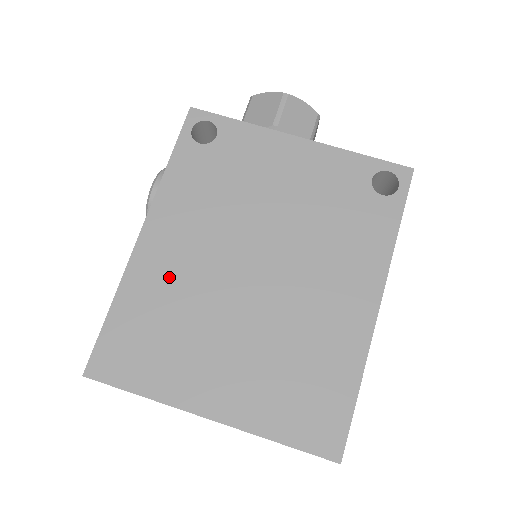
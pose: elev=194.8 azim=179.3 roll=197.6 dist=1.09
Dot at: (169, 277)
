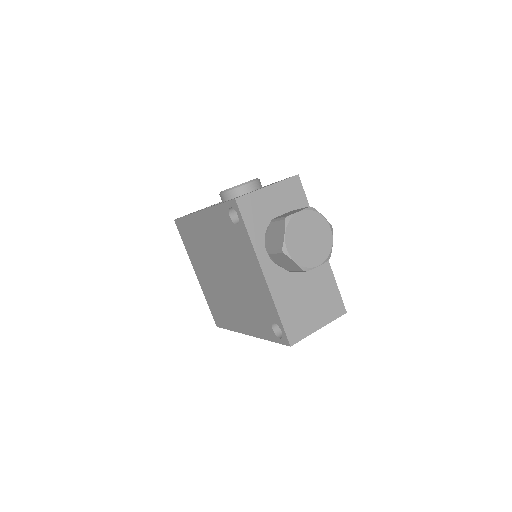
Dot at: (201, 235)
